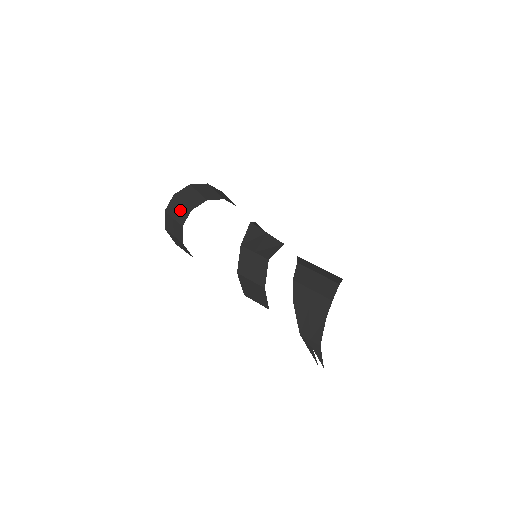
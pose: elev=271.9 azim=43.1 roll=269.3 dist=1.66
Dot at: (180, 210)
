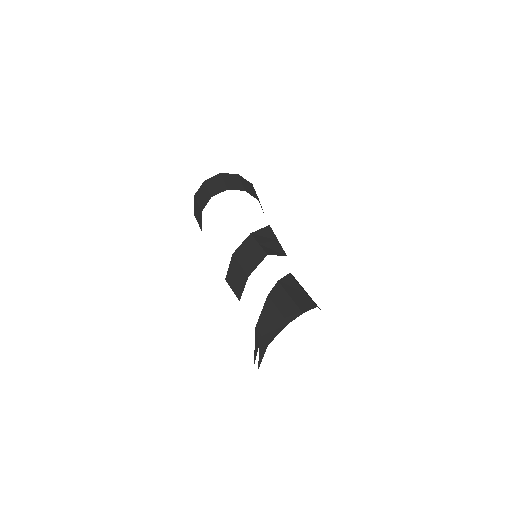
Dot at: (218, 185)
